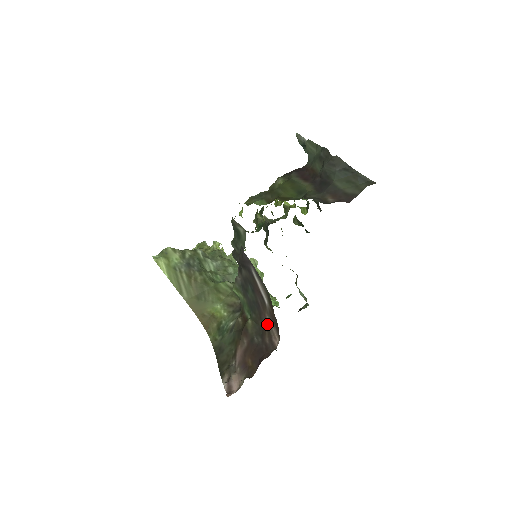
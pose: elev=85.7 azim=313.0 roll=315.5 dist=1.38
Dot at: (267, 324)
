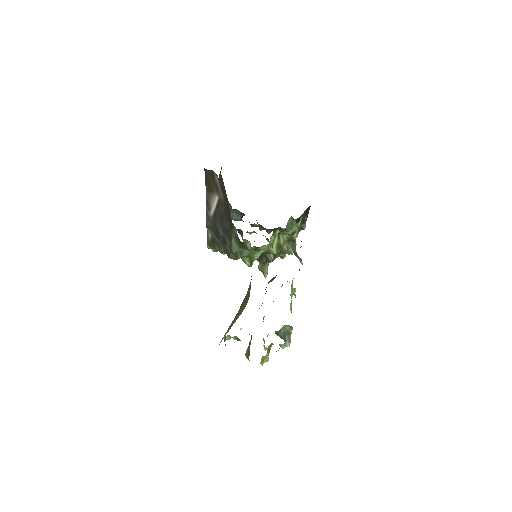
Dot at: (223, 195)
